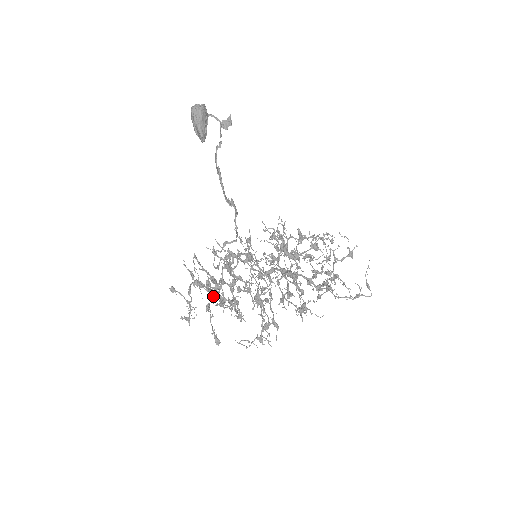
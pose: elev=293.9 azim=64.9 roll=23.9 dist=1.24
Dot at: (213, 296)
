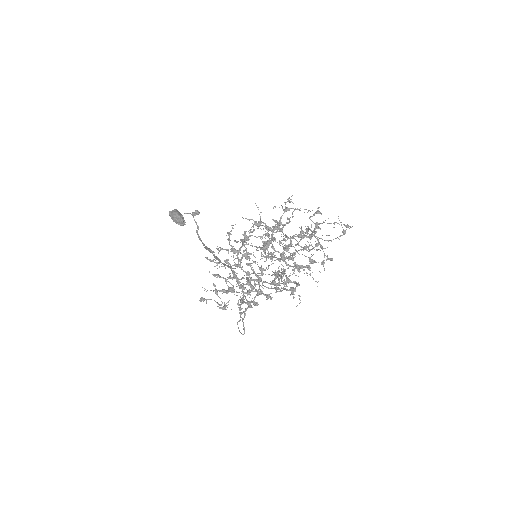
Dot at: (240, 302)
